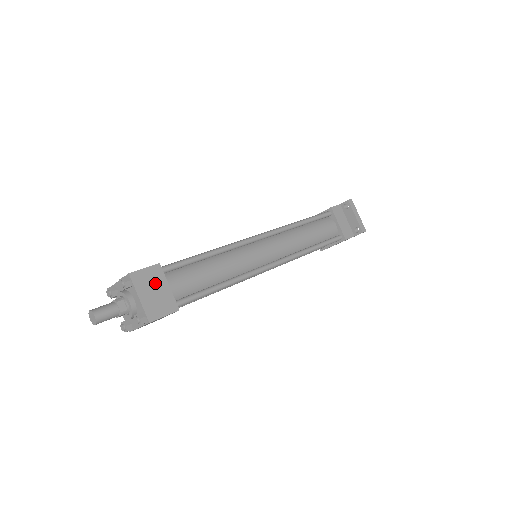
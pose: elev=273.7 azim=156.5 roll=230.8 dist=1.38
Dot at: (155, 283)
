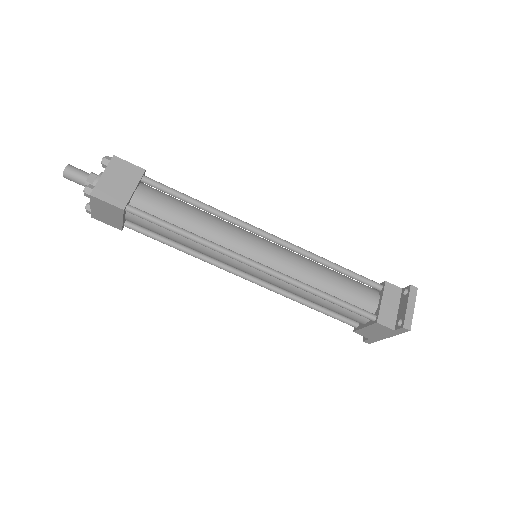
Dot at: (126, 177)
